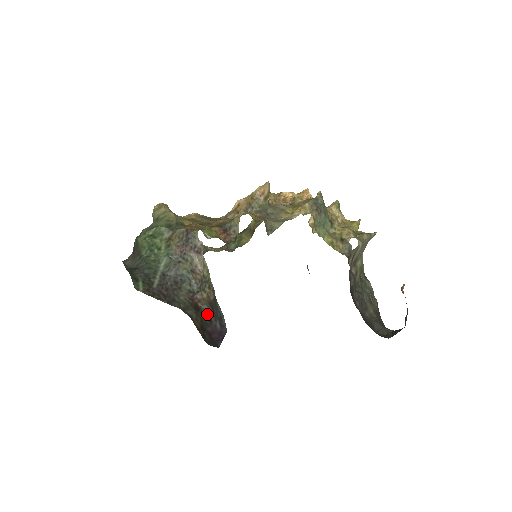
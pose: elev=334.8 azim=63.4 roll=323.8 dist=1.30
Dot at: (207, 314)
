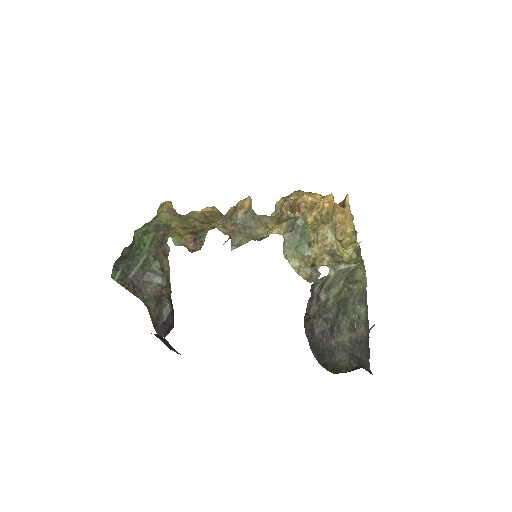
Dot at: (167, 307)
